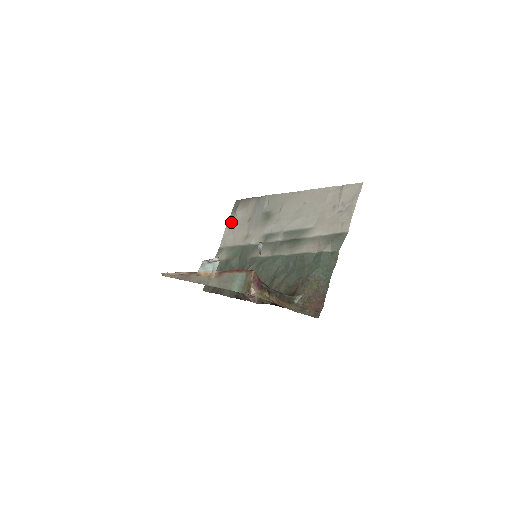
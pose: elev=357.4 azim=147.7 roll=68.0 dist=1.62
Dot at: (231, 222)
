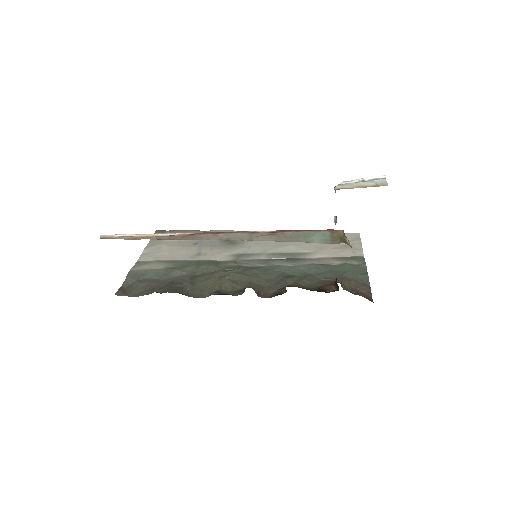
Dot at: (156, 243)
